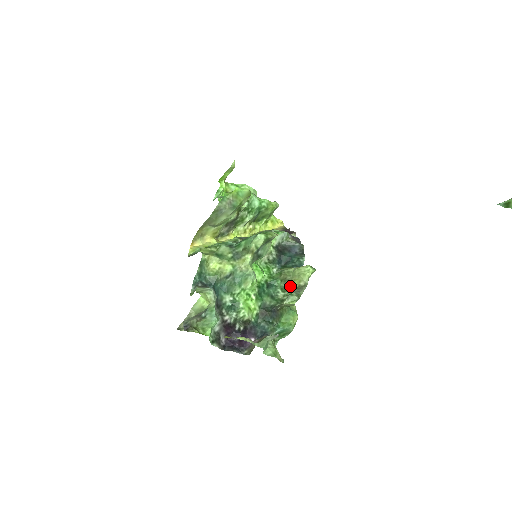
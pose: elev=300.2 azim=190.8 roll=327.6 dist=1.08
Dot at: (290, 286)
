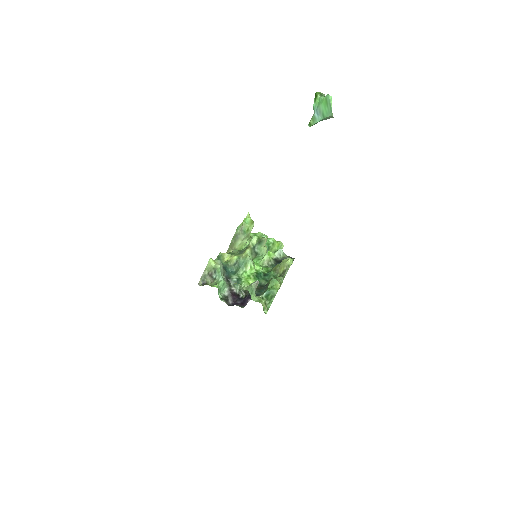
Dot at: (279, 273)
